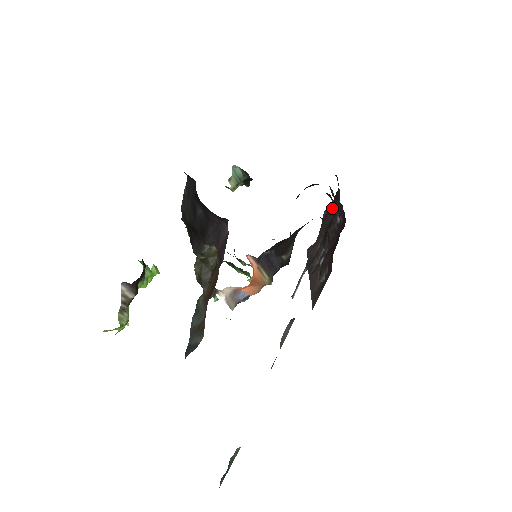
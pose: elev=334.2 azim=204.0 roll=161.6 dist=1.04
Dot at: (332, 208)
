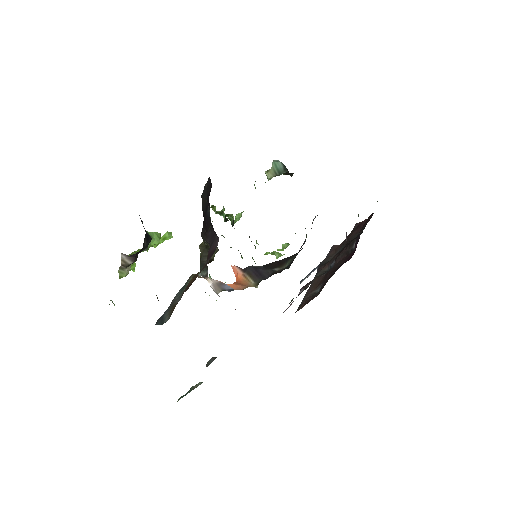
Dot at: (362, 226)
